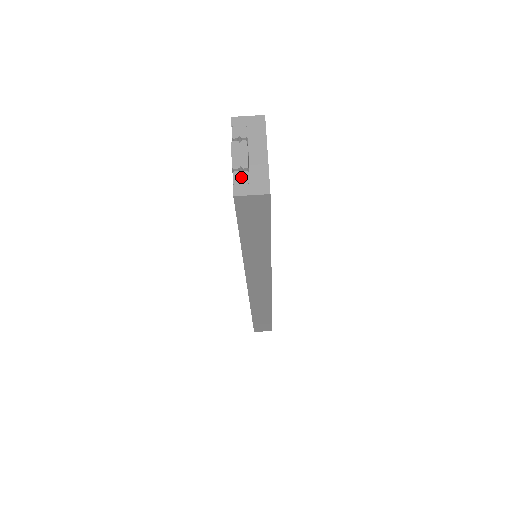
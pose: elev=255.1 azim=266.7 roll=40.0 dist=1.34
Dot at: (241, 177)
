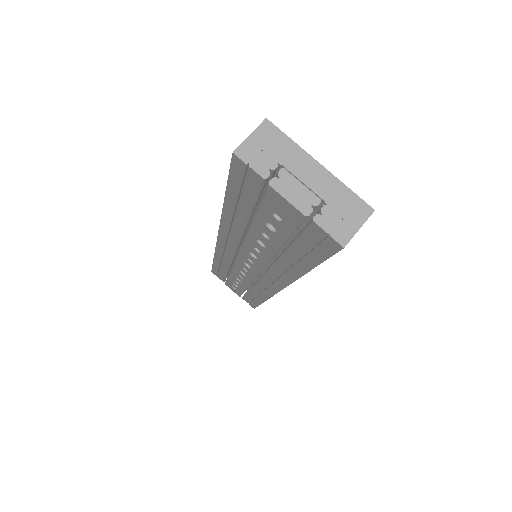
Dot at: (327, 218)
